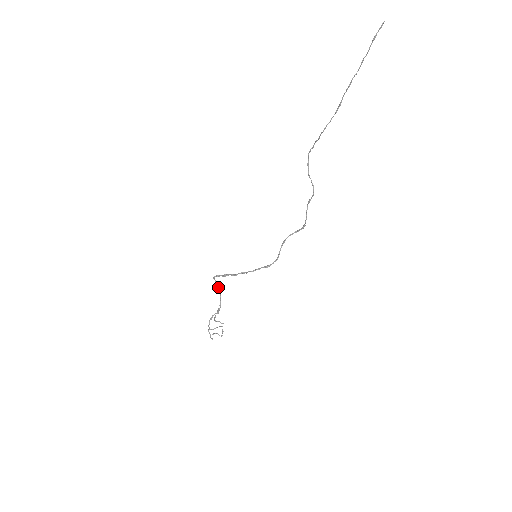
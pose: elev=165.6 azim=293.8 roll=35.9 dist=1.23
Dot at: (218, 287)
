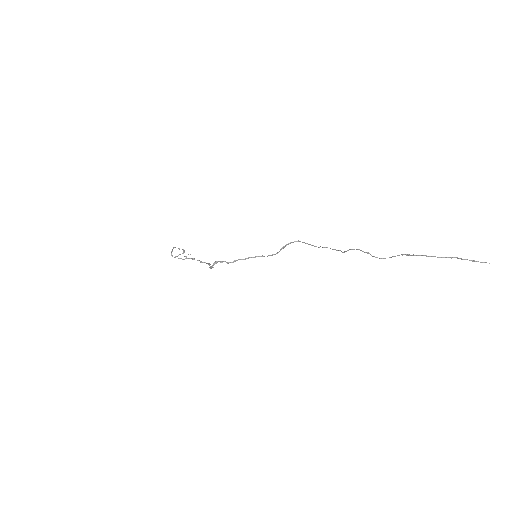
Dot at: (209, 265)
